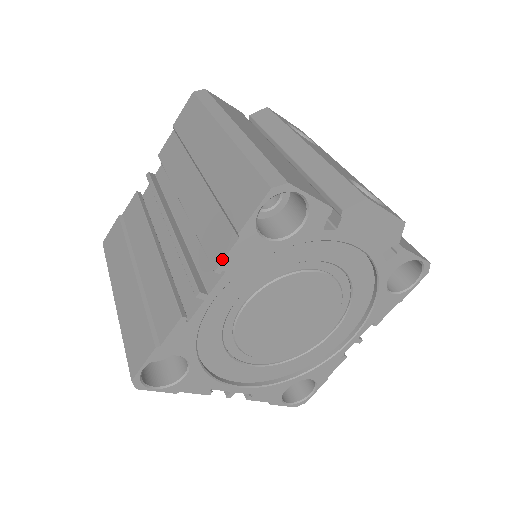
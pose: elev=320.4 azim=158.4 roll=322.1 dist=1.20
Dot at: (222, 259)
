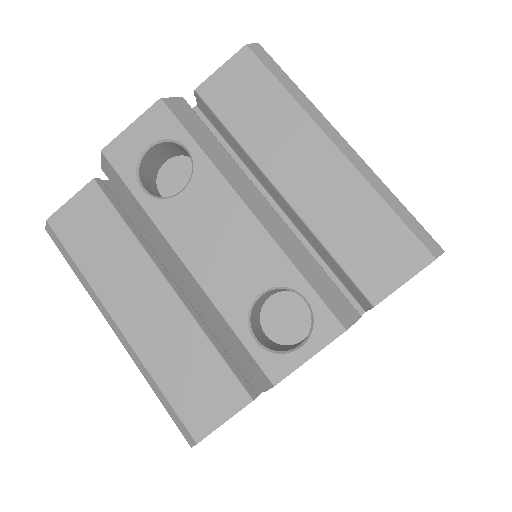
Dot at: occluded
